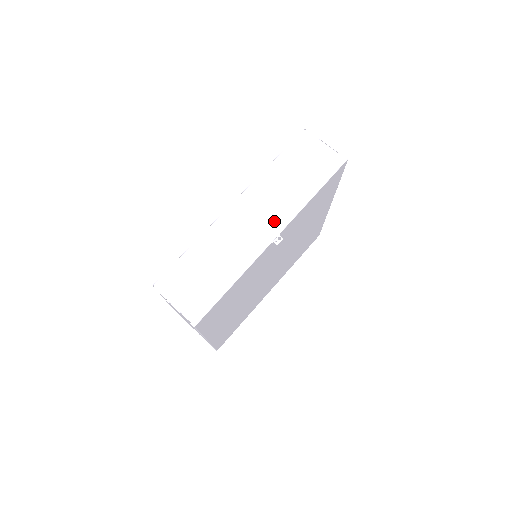
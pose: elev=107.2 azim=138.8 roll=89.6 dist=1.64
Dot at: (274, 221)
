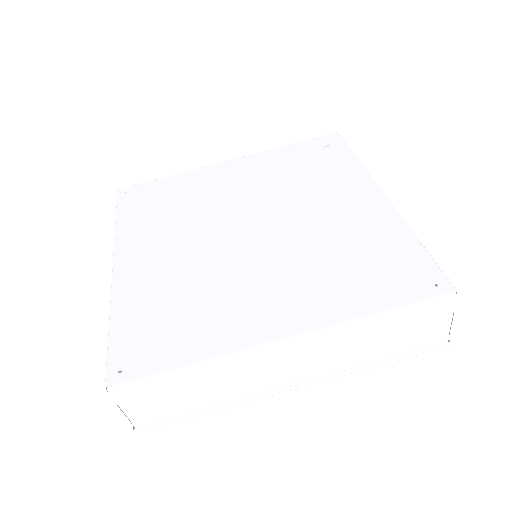
Dot at: (309, 373)
